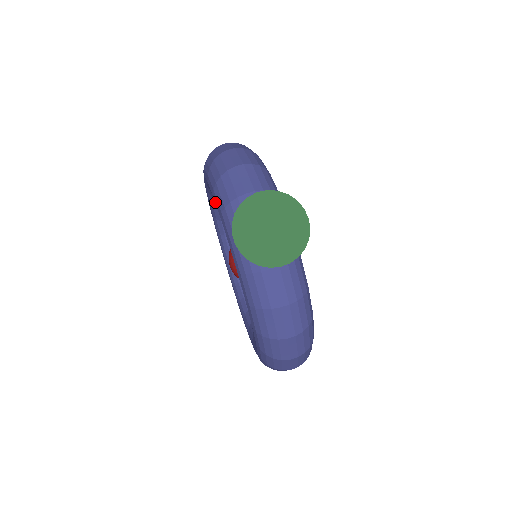
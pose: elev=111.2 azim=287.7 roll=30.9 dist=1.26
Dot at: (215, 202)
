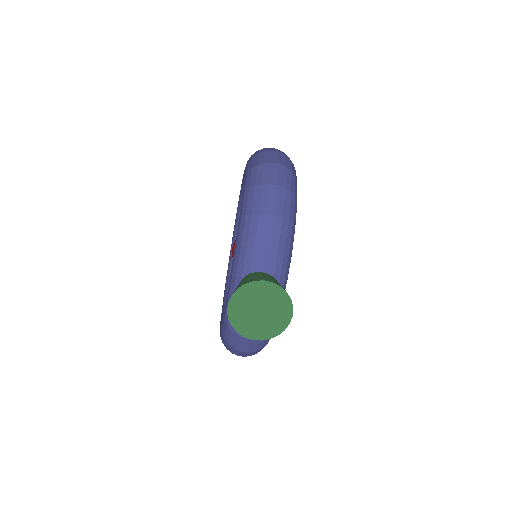
Dot at: (238, 227)
